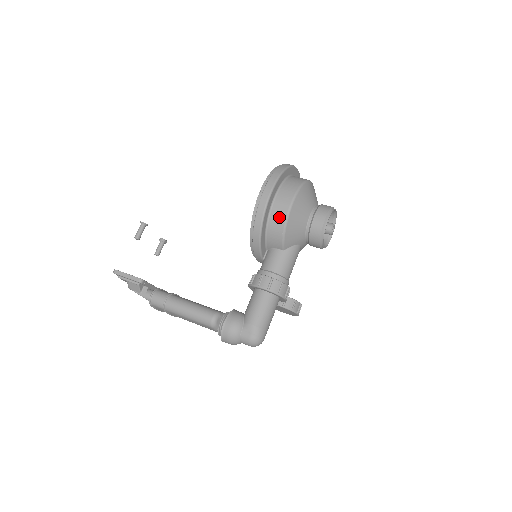
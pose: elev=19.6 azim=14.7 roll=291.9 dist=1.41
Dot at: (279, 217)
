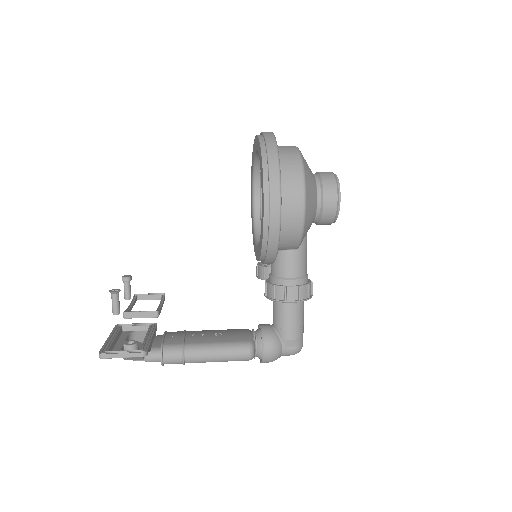
Dot at: (293, 224)
